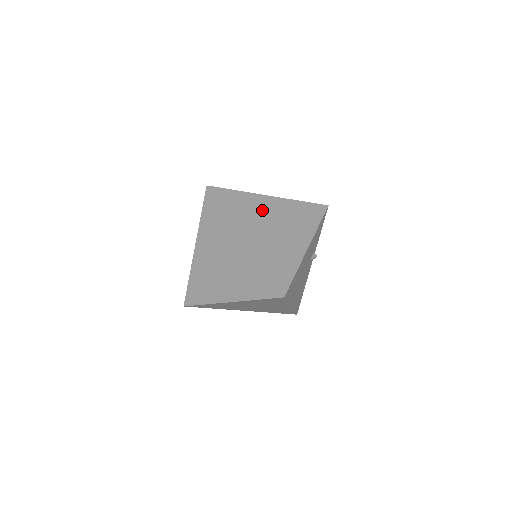
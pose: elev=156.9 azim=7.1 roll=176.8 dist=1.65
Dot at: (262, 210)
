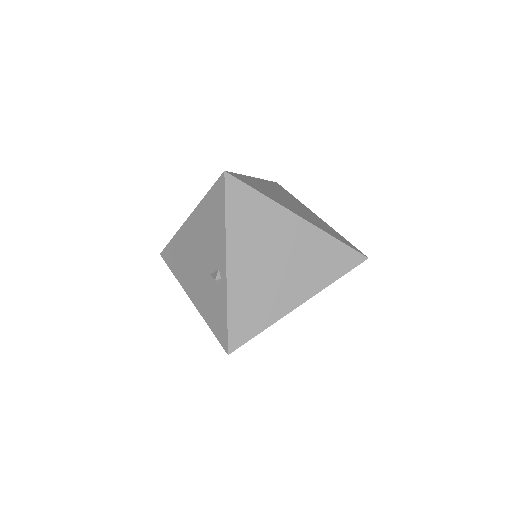
Dot at: (270, 190)
